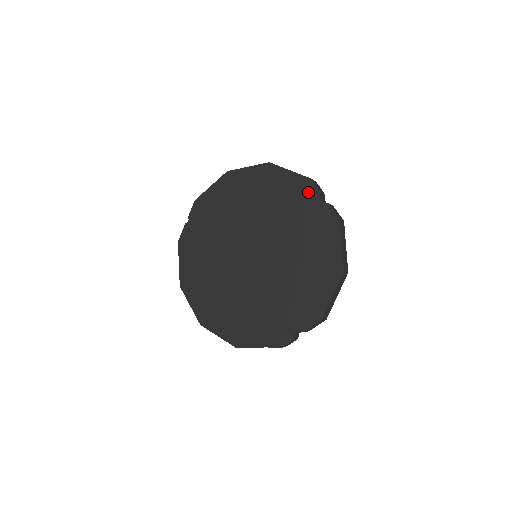
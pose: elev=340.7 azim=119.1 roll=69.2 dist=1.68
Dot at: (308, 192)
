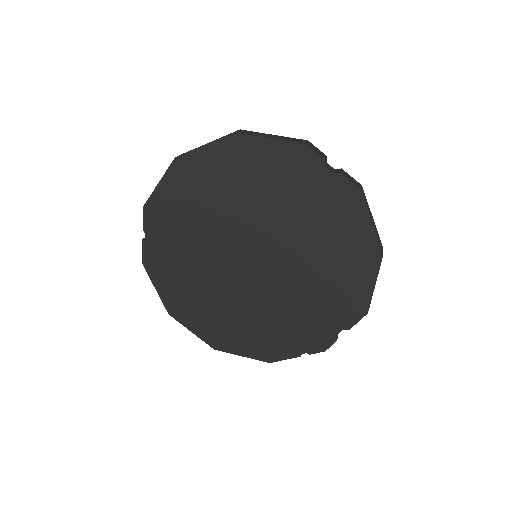
Dot at: (306, 164)
